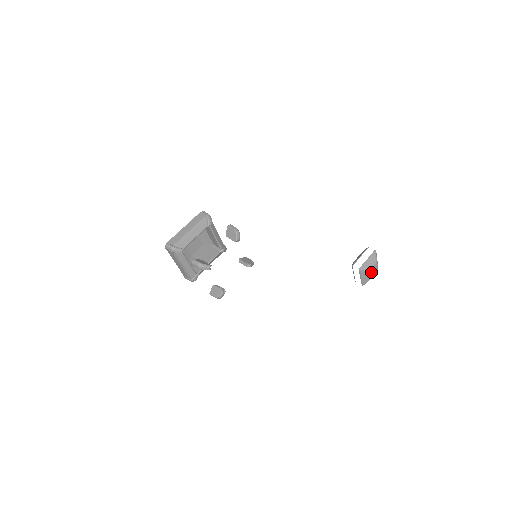
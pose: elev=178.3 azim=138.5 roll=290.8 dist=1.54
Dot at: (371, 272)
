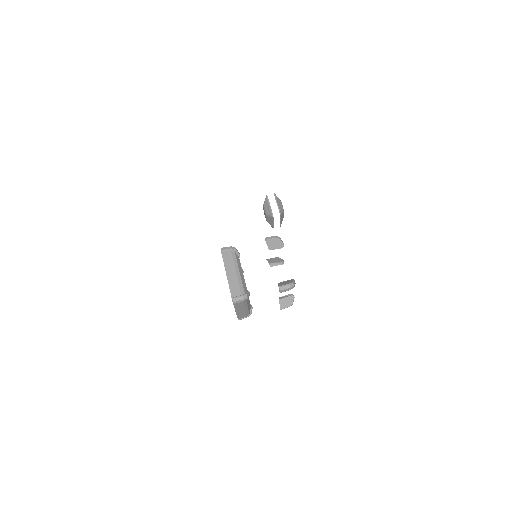
Dot at: occluded
